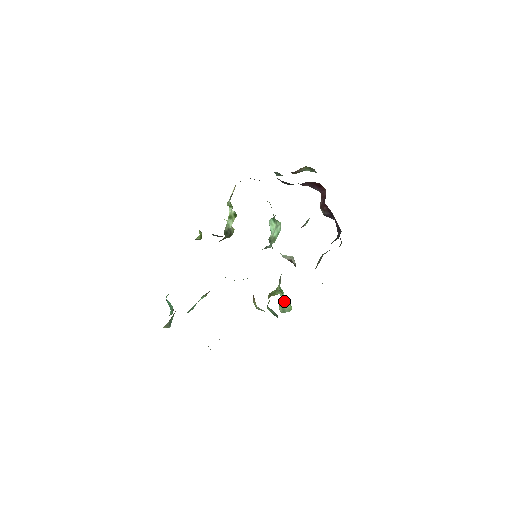
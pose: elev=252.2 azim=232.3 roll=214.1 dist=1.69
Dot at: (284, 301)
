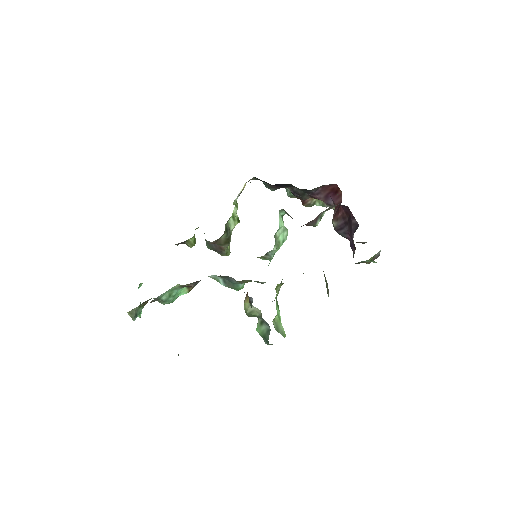
Dot at: (279, 320)
